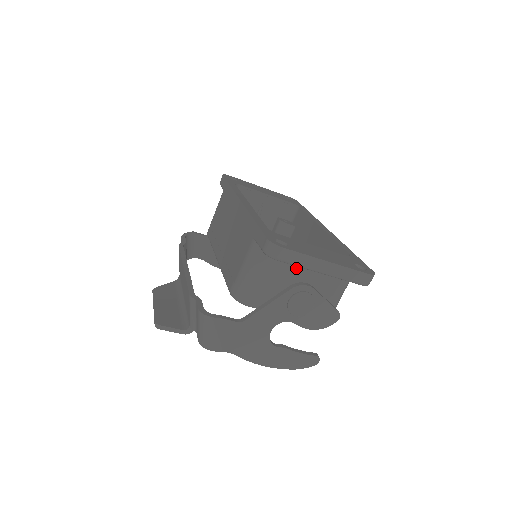
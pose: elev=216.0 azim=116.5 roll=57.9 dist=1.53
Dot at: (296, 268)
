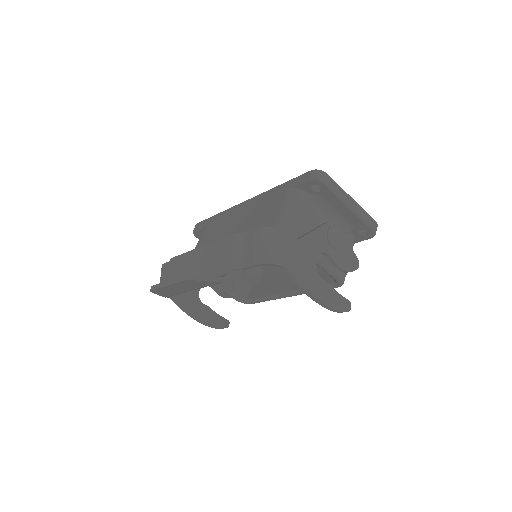
Dot at: (323, 216)
